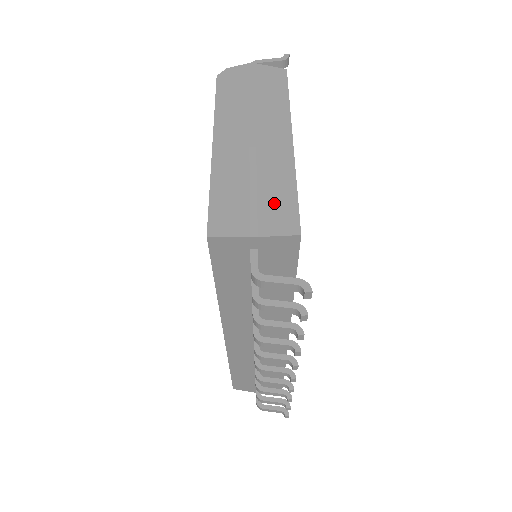
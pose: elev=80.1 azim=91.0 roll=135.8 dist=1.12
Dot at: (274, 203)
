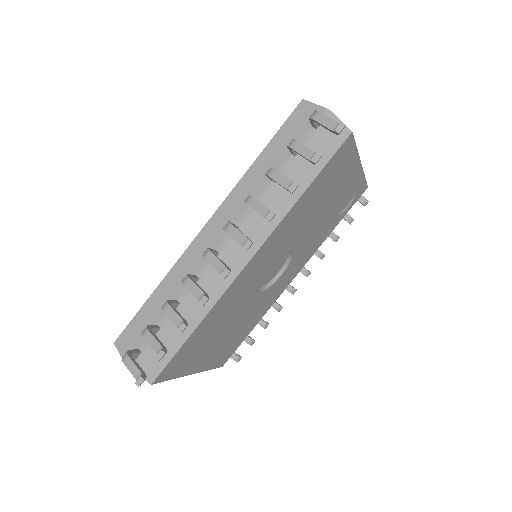
Dot at: occluded
